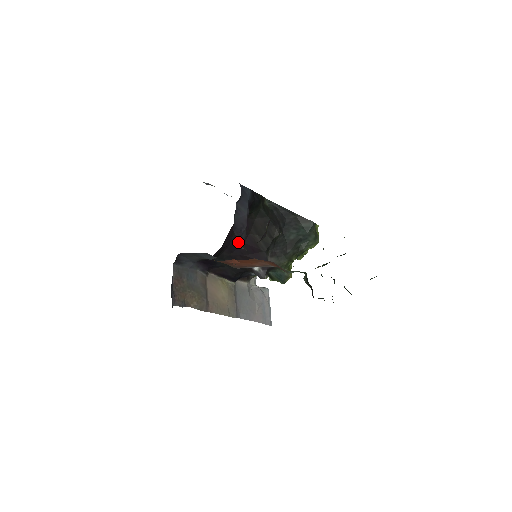
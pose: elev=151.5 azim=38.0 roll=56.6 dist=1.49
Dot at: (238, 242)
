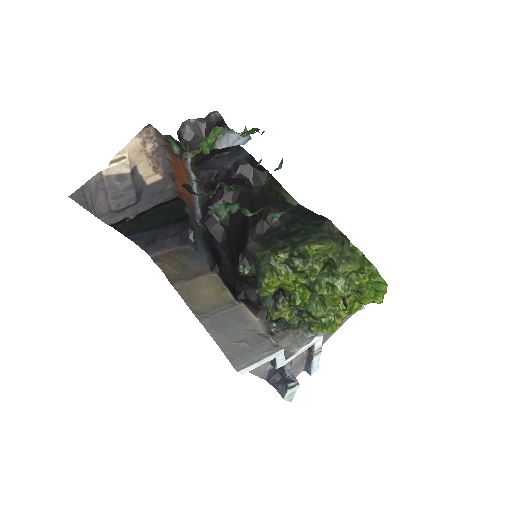
Dot at: (235, 222)
